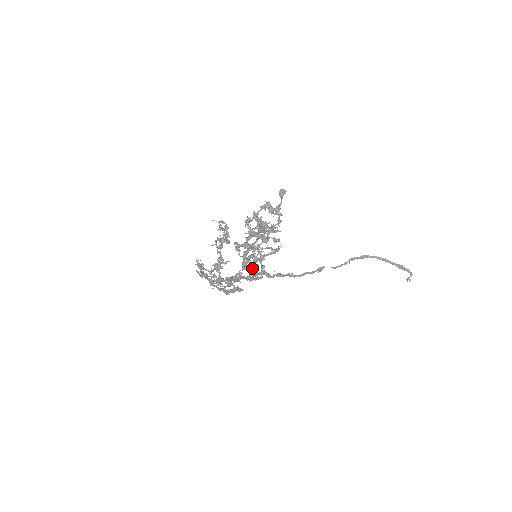
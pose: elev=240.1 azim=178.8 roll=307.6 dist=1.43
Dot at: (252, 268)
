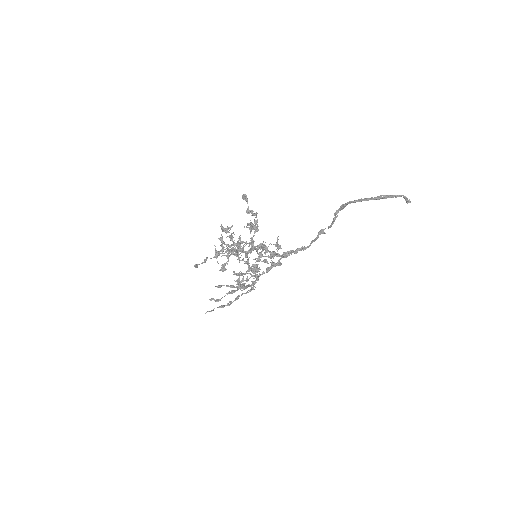
Dot at: occluded
